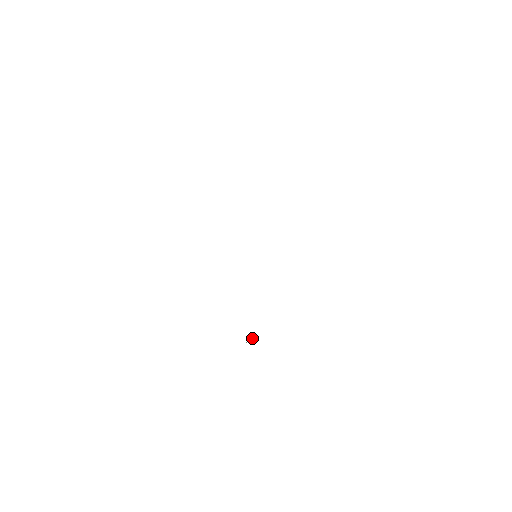
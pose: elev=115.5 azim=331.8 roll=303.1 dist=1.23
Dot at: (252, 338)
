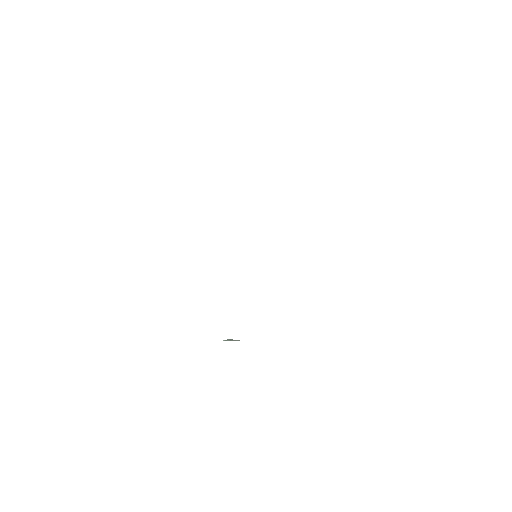
Dot at: occluded
